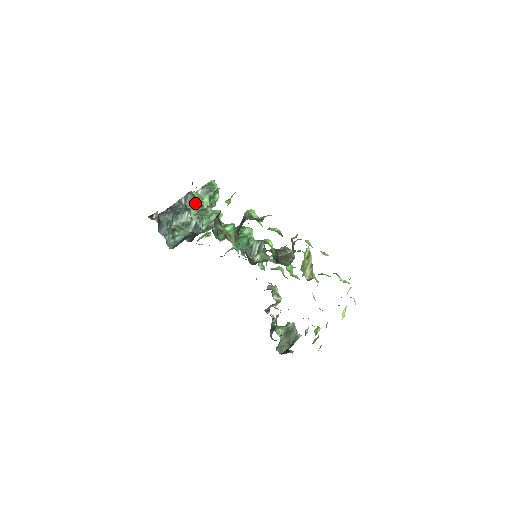
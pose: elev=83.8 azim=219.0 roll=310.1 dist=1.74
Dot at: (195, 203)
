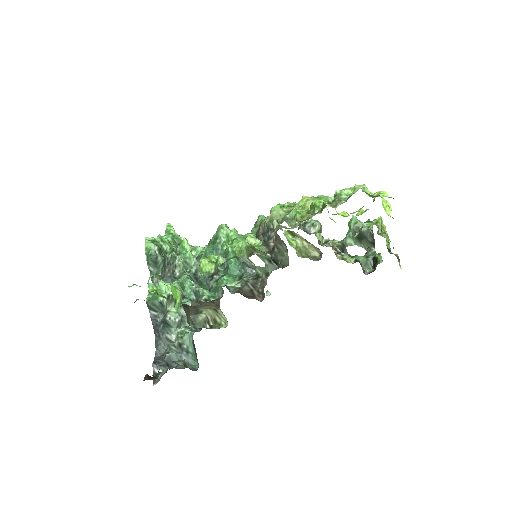
Dot at: (162, 304)
